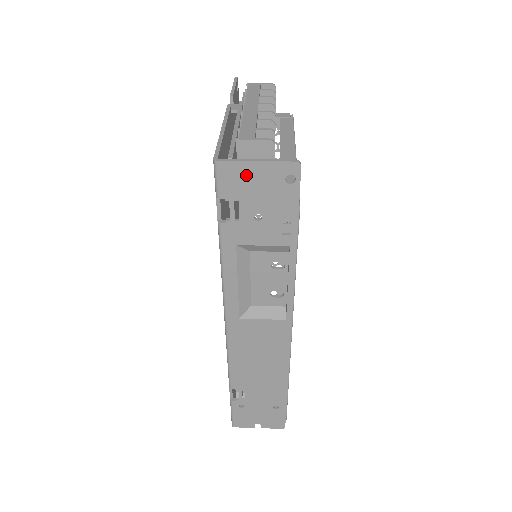
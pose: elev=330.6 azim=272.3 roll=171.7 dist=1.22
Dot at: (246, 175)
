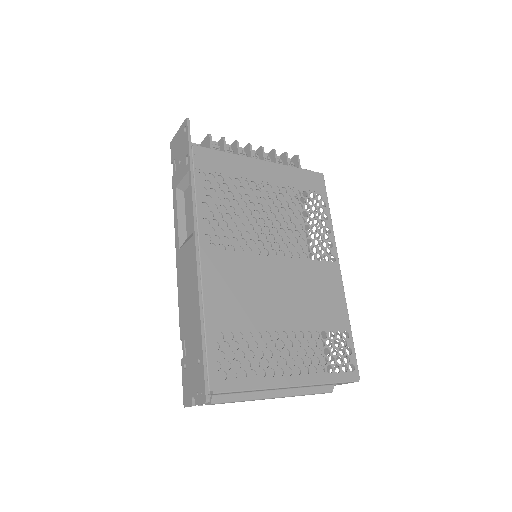
Dot at: (176, 141)
